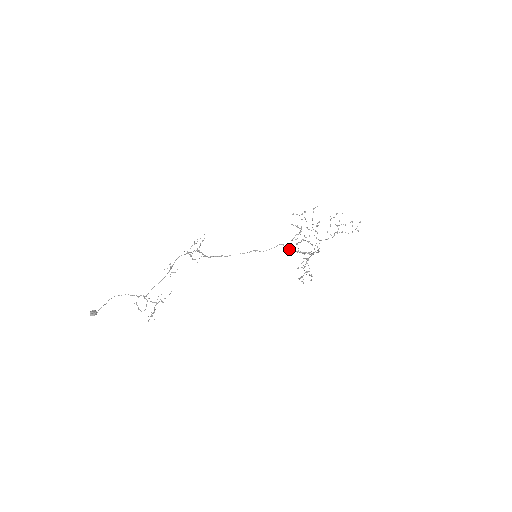
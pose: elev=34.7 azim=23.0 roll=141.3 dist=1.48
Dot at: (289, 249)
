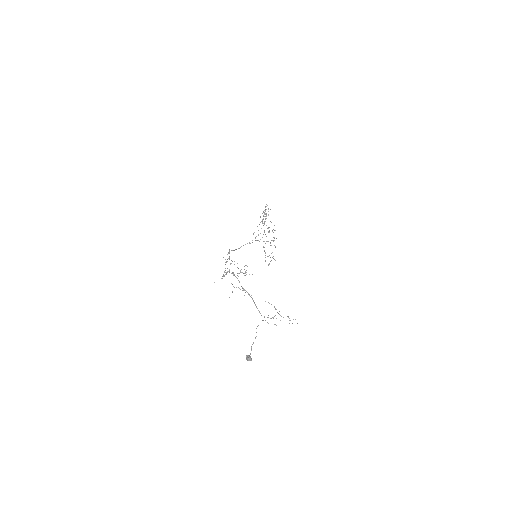
Dot at: (231, 250)
